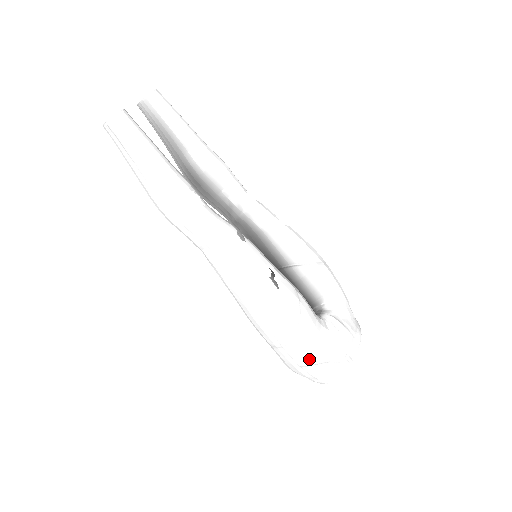
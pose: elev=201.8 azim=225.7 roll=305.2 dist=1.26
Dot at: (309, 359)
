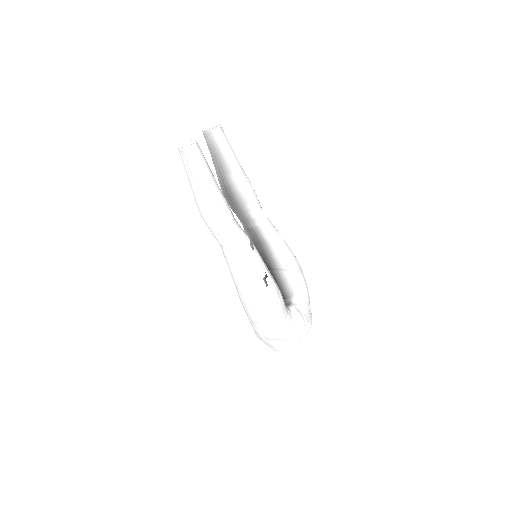
Dot at: (274, 335)
